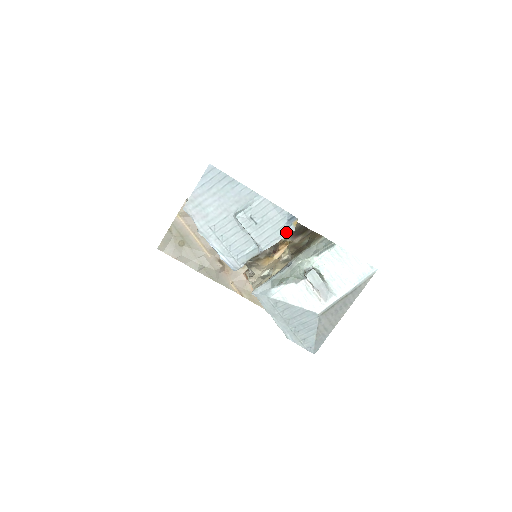
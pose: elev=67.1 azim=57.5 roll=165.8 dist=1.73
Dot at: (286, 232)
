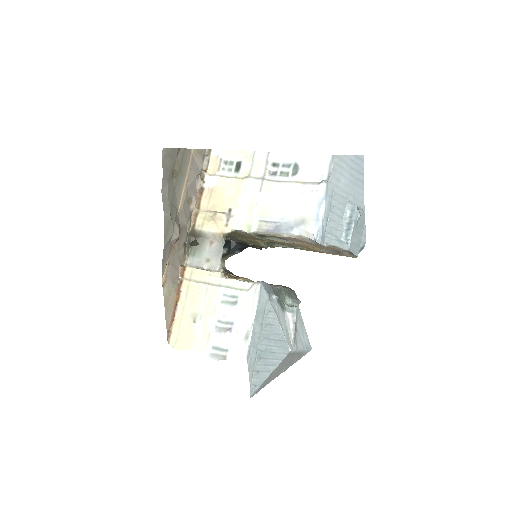
Dot at: occluded
